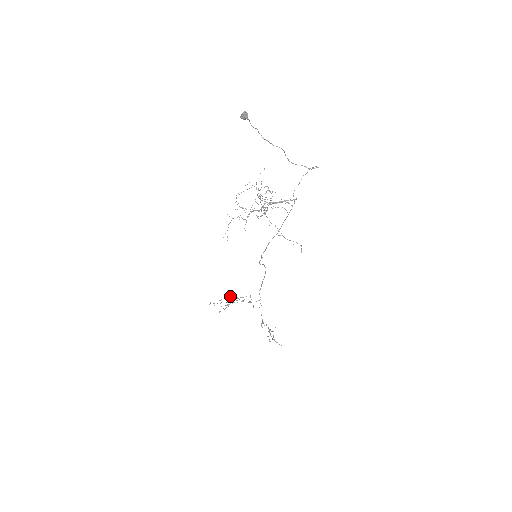
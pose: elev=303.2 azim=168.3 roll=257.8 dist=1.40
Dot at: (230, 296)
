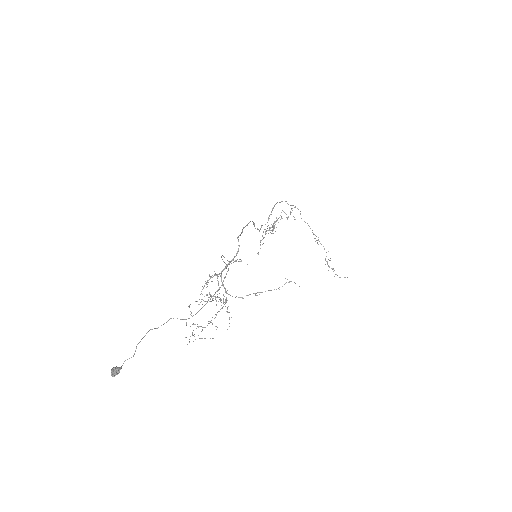
Dot at: (267, 226)
